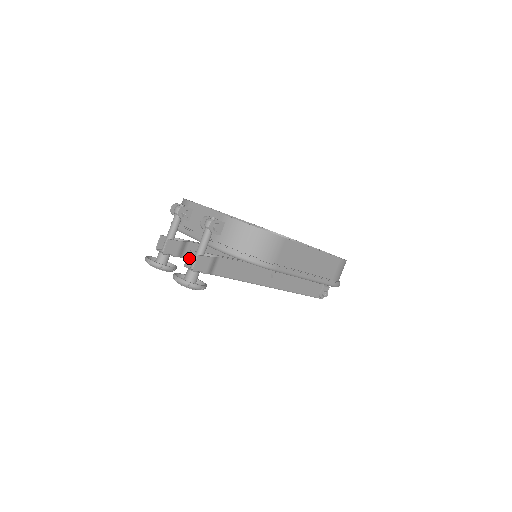
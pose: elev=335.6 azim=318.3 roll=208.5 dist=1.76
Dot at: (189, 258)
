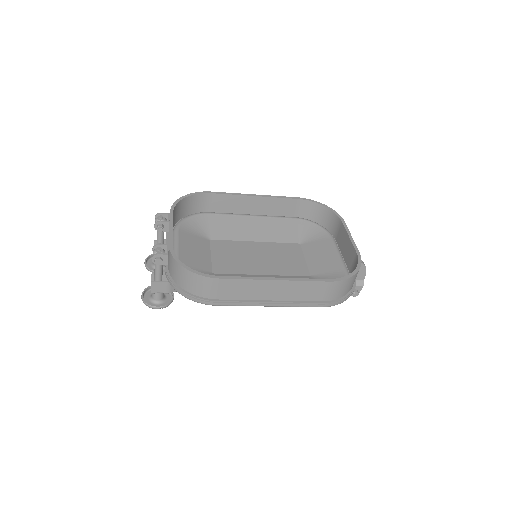
Dot at: (153, 278)
